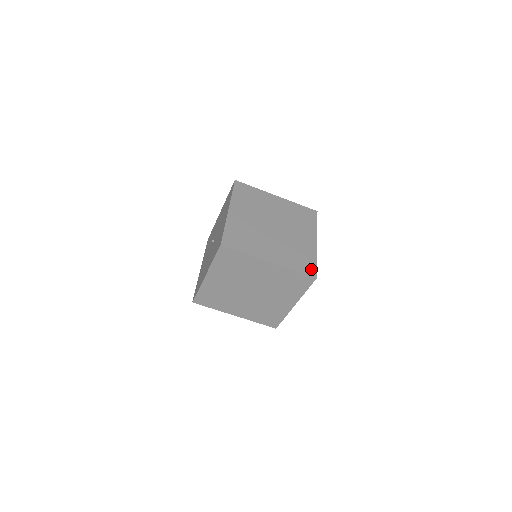
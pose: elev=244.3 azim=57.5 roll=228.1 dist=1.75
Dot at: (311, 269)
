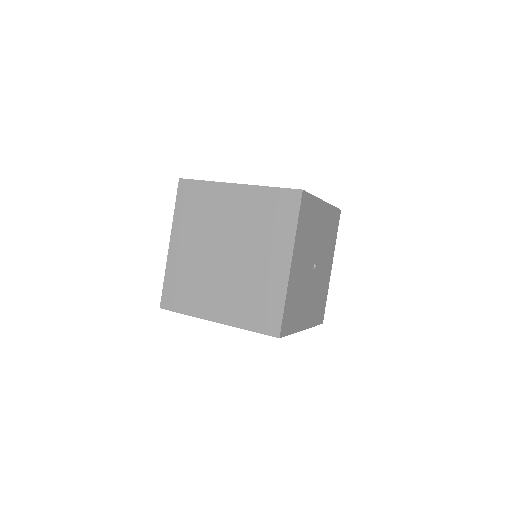
Dot at: occluded
